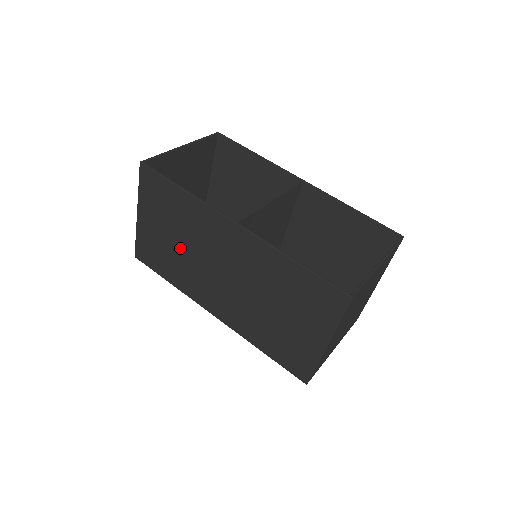
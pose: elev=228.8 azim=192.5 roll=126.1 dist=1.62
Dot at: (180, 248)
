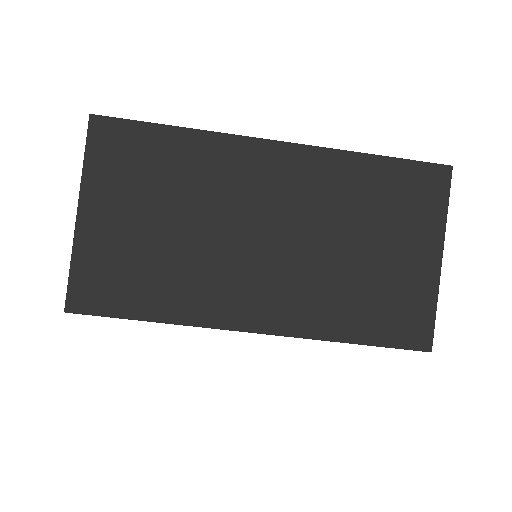
Dot at: (177, 234)
